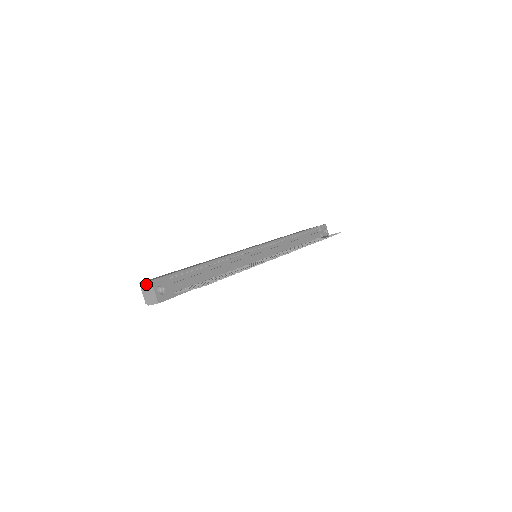
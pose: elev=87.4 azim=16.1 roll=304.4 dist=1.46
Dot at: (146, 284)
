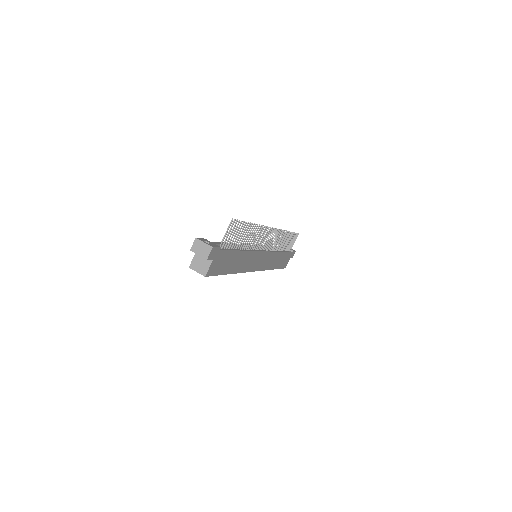
Dot at: (194, 246)
